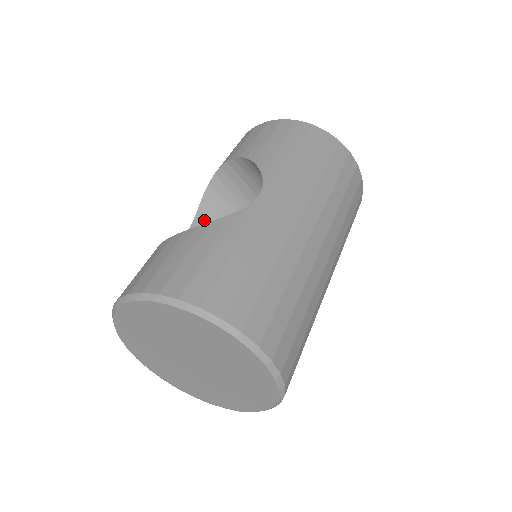
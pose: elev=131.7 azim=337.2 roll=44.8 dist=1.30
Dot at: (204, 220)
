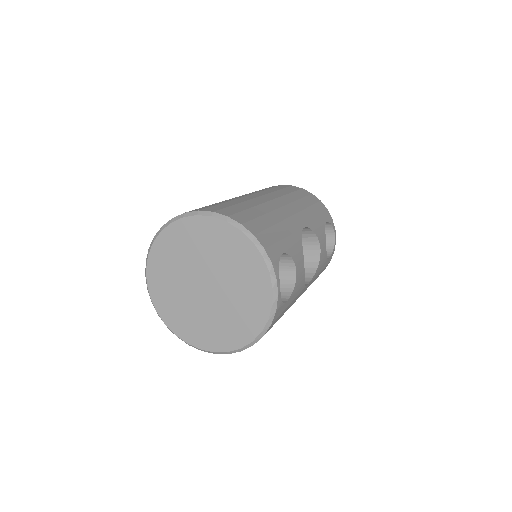
Dot at: occluded
